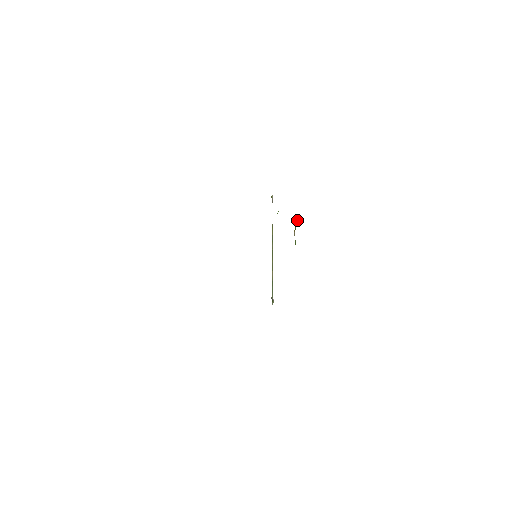
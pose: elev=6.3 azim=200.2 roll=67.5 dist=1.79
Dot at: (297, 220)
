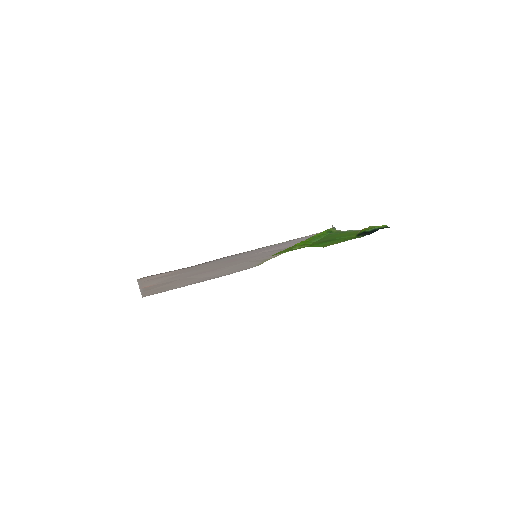
Dot at: (361, 233)
